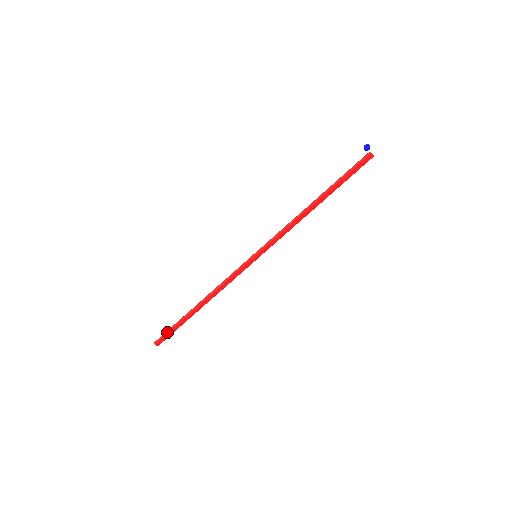
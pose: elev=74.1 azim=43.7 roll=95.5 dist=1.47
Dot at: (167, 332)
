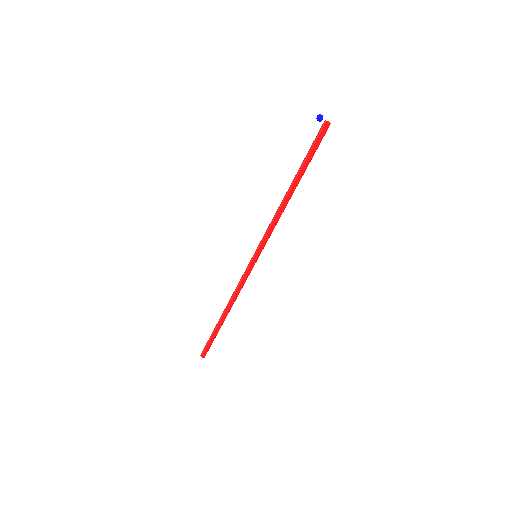
Dot at: (207, 344)
